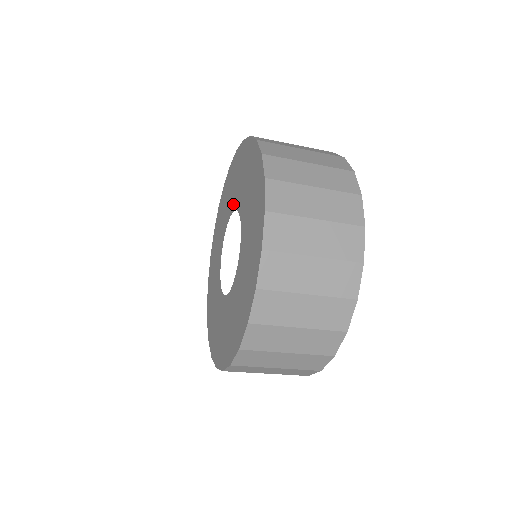
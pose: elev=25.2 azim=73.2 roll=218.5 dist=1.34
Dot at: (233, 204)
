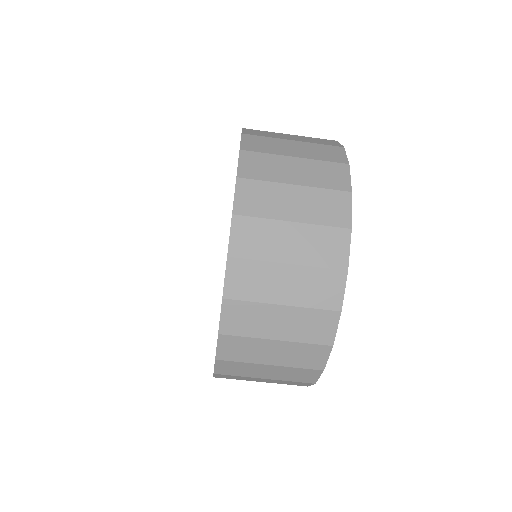
Dot at: occluded
